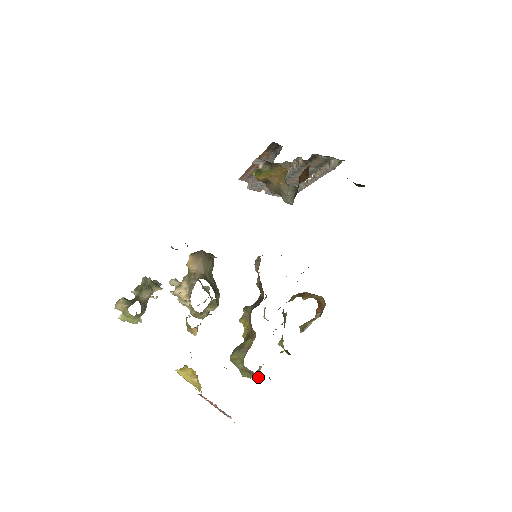
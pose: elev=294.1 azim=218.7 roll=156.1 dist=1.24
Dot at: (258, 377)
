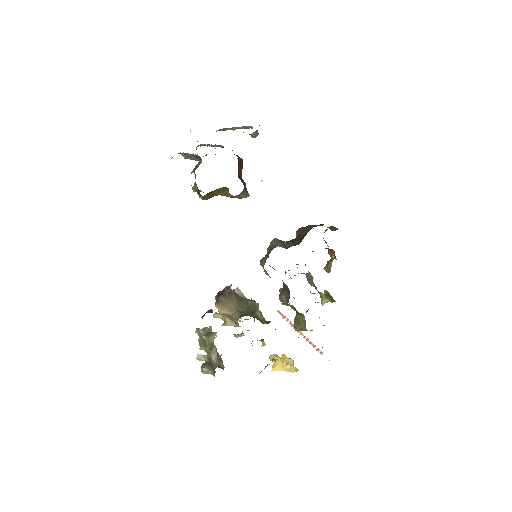
Dot at: occluded
